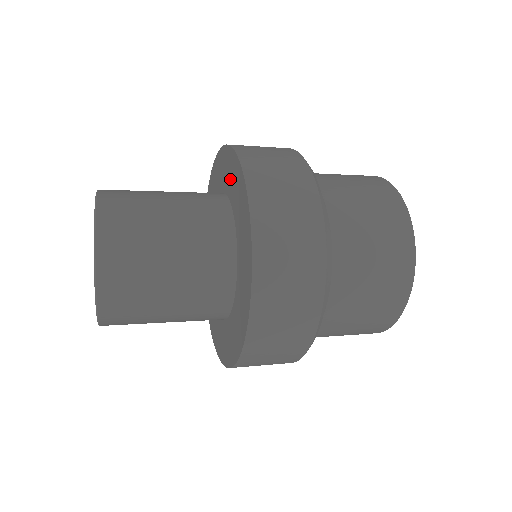
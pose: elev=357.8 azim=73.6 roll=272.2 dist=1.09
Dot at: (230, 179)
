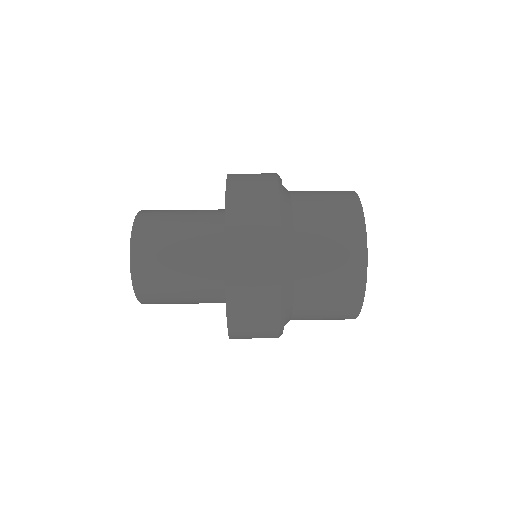
Dot at: occluded
